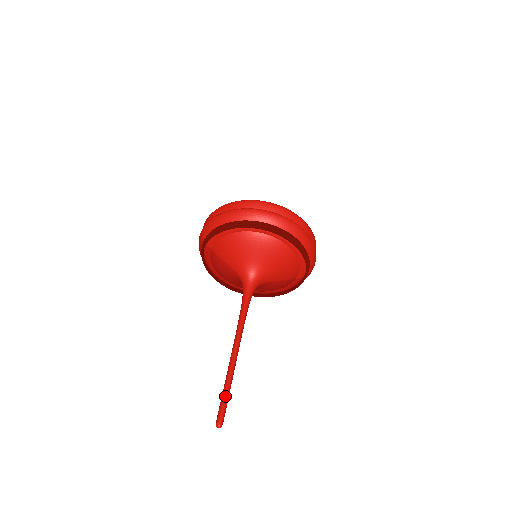
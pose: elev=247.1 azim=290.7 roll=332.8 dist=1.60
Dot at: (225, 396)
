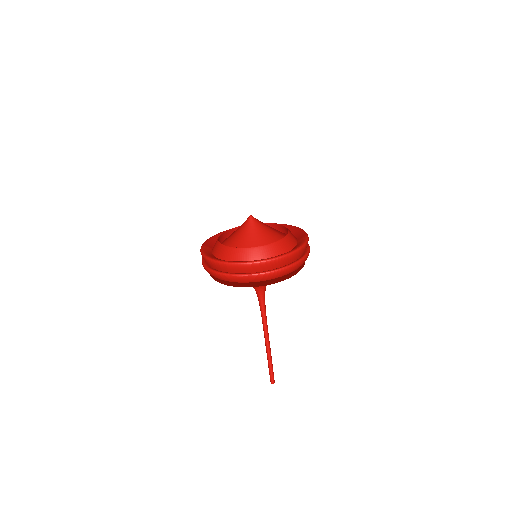
Dot at: (270, 369)
